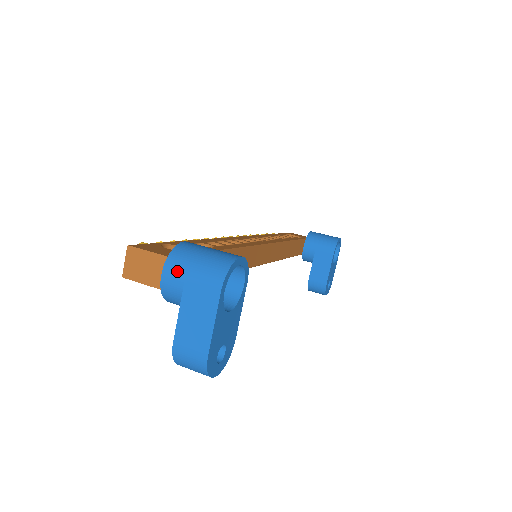
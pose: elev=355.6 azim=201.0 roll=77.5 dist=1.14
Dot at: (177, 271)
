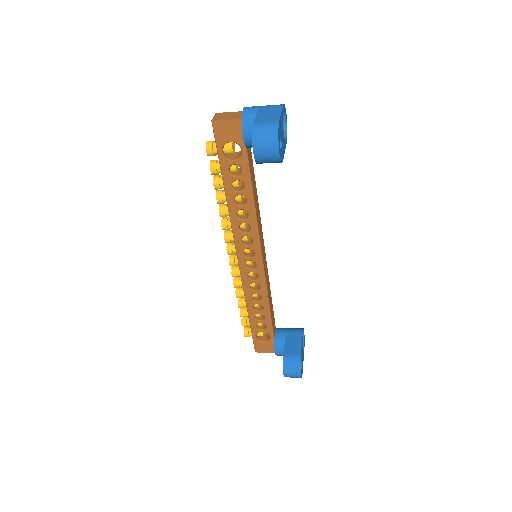
Dot at: (254, 106)
